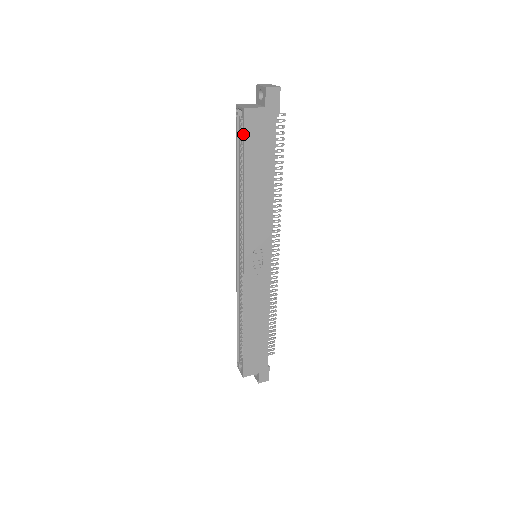
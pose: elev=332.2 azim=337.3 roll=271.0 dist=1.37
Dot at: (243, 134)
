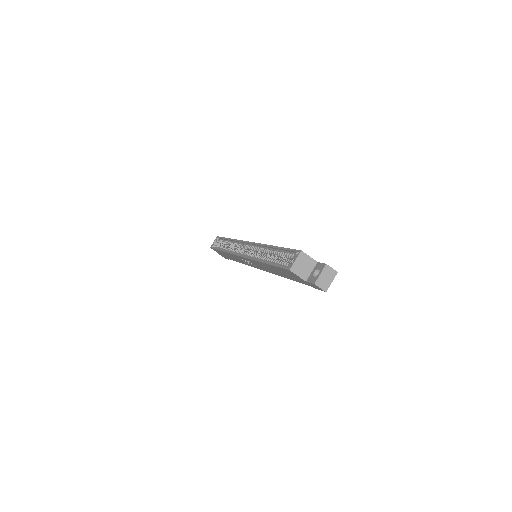
Dot at: (280, 266)
